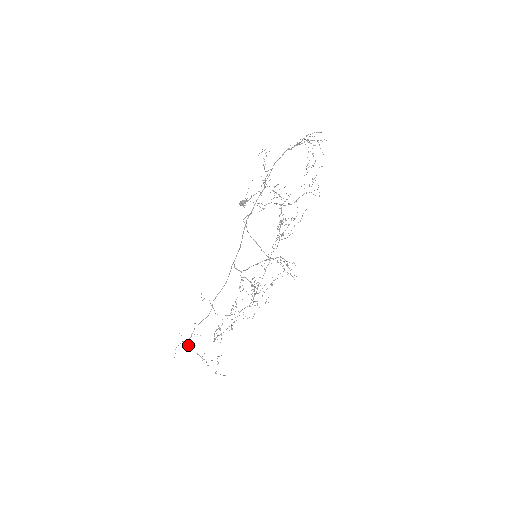
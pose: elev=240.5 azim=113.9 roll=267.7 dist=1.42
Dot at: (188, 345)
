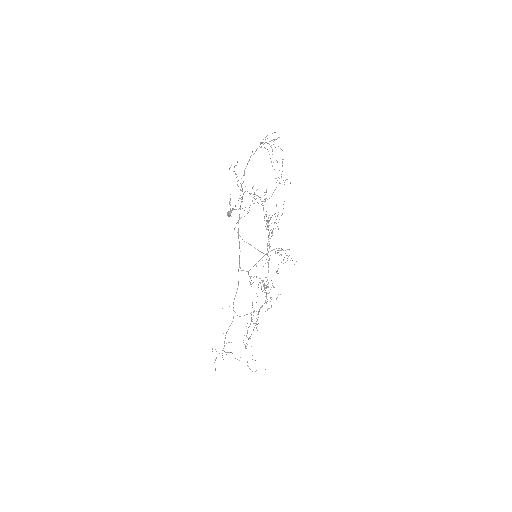
Dot at: occluded
